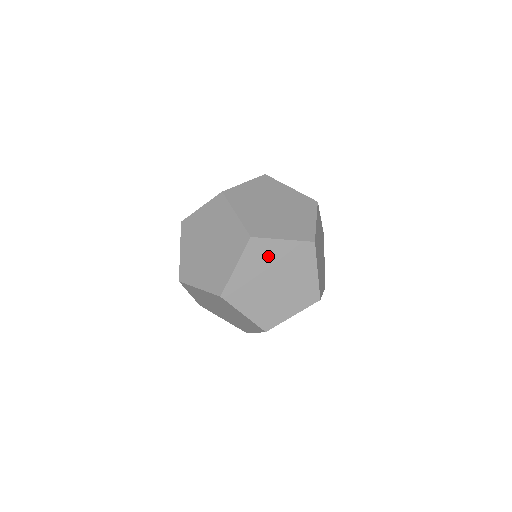
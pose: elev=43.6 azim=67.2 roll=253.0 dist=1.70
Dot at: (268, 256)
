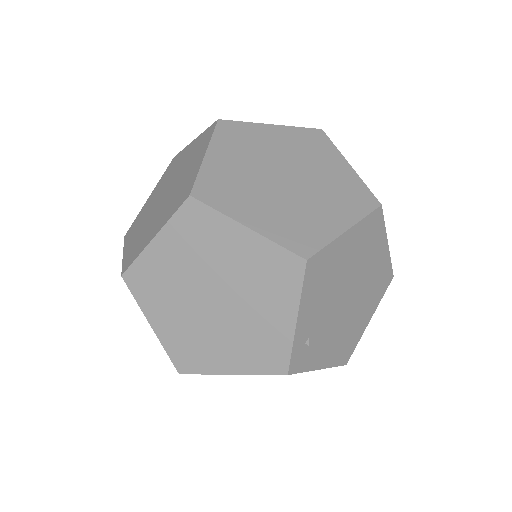
Dot at: (256, 143)
